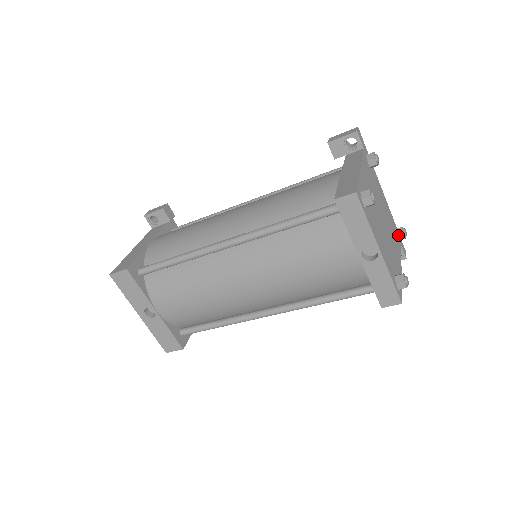
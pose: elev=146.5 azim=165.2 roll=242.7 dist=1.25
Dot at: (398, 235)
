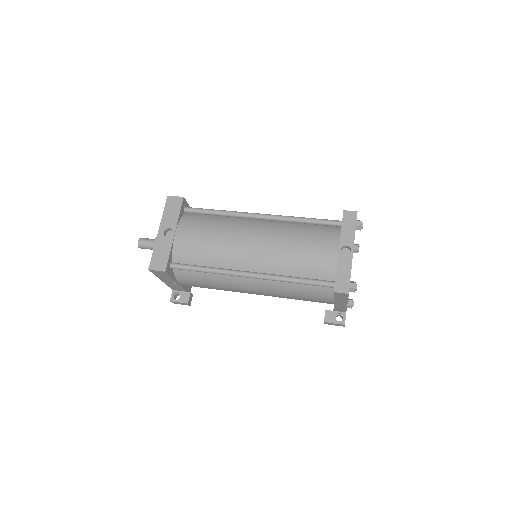
Dot at: (349, 301)
